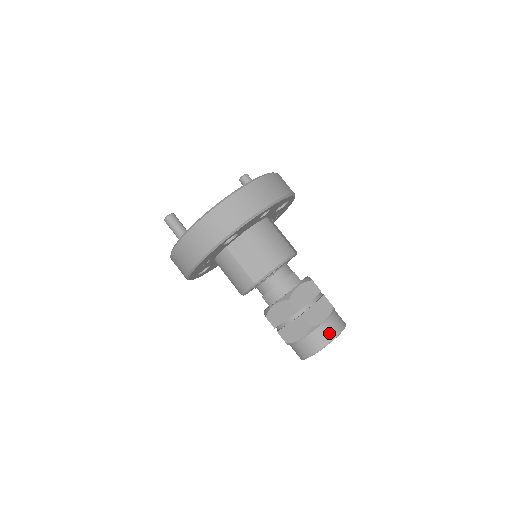
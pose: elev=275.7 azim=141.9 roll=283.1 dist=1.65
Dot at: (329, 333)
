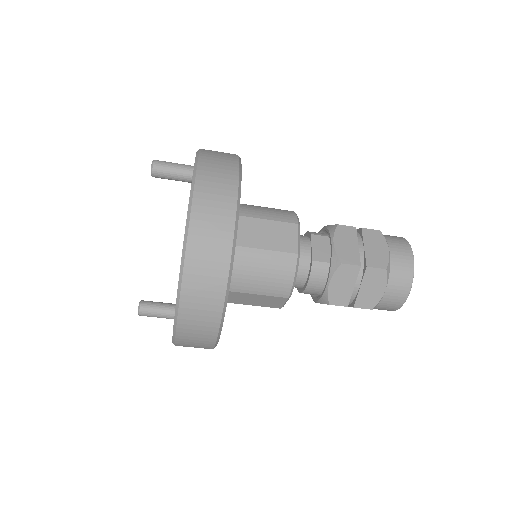
Dot at: (397, 298)
